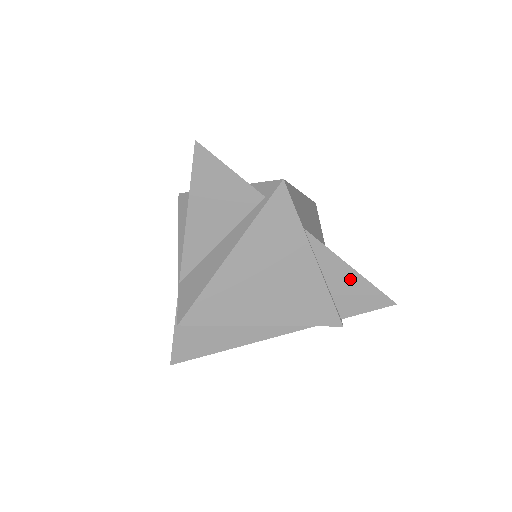
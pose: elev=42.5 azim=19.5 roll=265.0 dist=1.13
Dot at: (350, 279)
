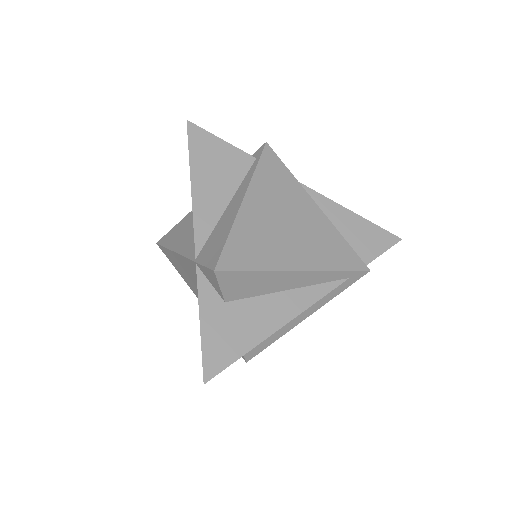
Dot at: (353, 222)
